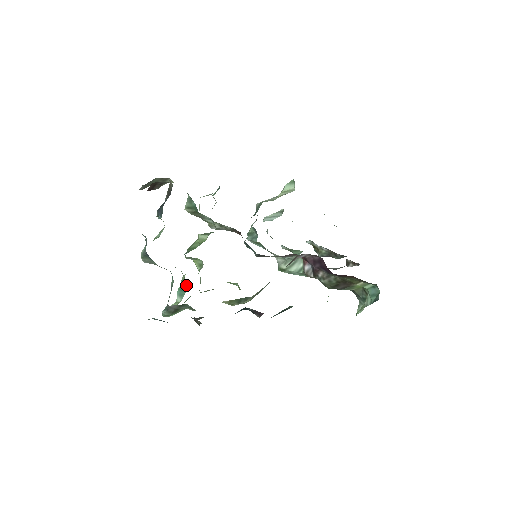
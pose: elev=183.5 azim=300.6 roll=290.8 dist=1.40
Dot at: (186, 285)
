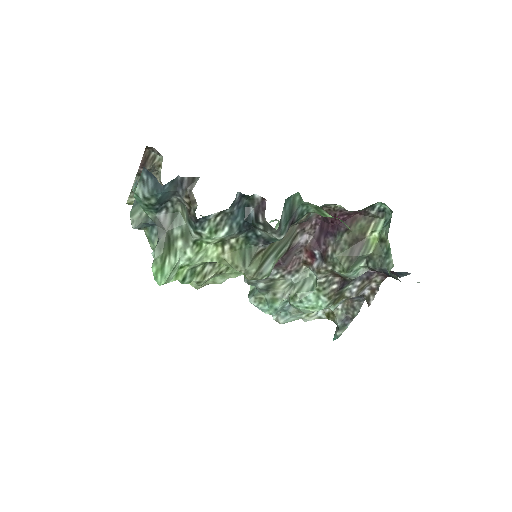
Dot at: occluded
